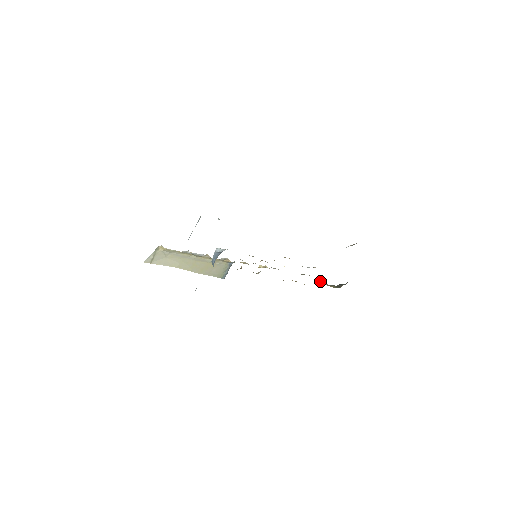
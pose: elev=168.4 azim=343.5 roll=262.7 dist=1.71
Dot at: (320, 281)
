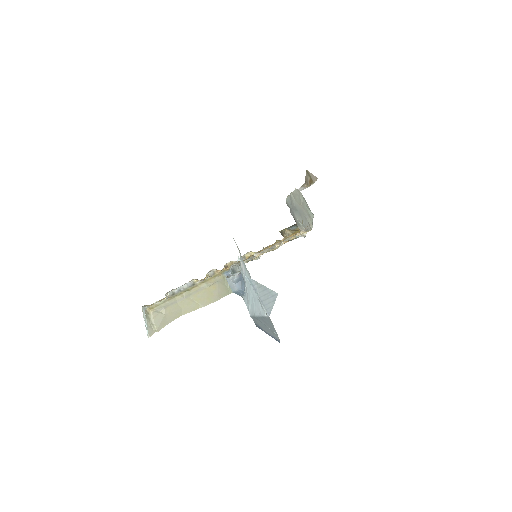
Dot at: (290, 231)
